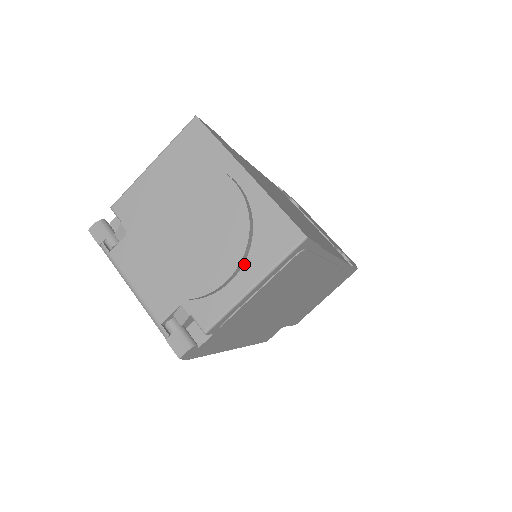
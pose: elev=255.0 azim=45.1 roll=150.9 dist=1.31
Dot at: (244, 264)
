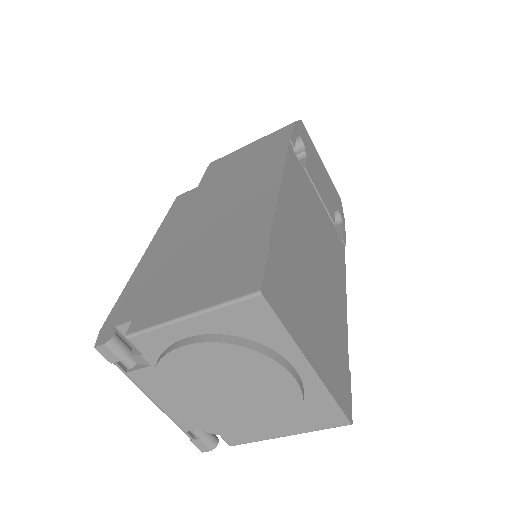
Dot at: occluded
